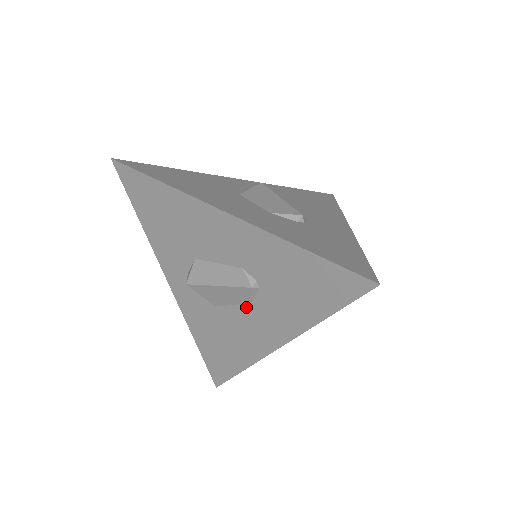
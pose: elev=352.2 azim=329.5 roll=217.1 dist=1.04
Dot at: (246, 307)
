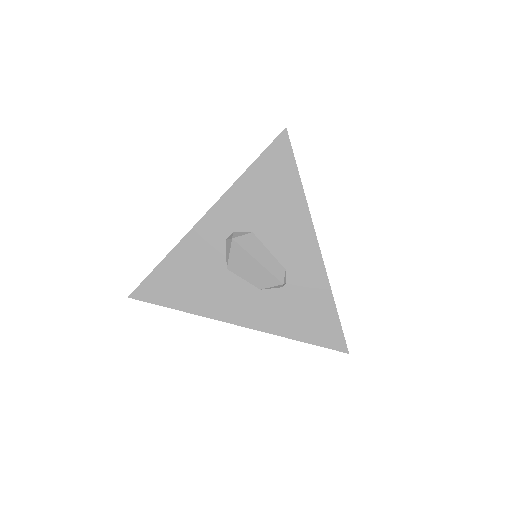
Dot at: occluded
